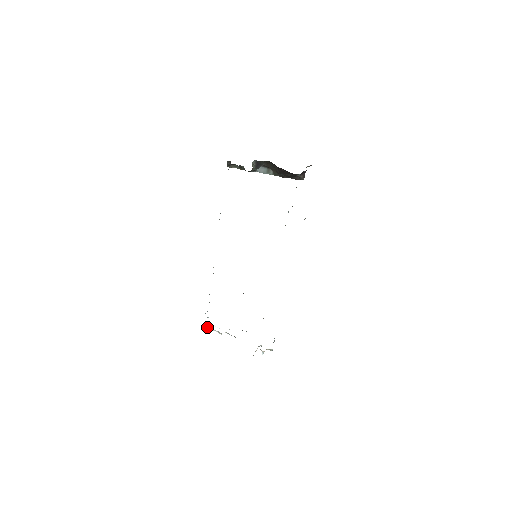
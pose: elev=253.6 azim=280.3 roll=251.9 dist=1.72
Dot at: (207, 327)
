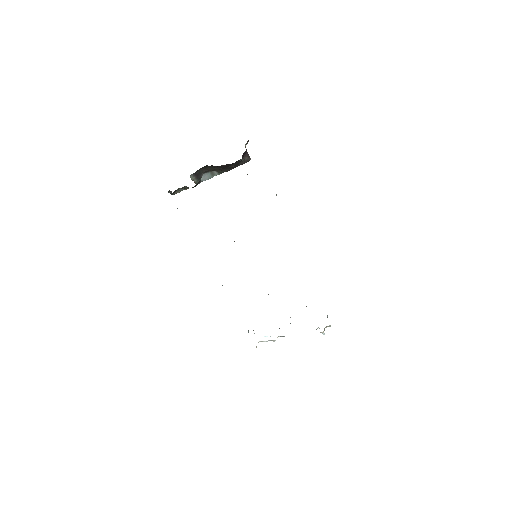
Dot at: (258, 342)
